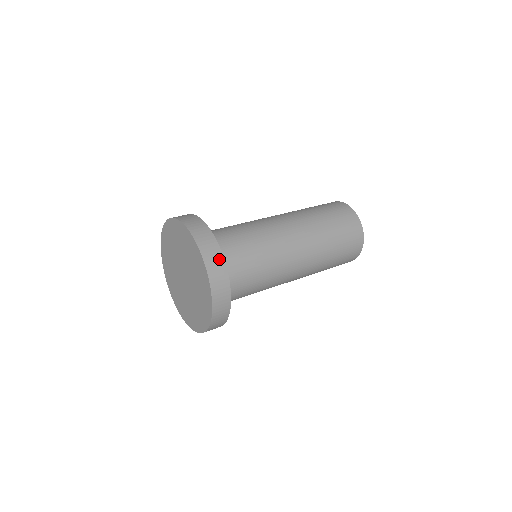
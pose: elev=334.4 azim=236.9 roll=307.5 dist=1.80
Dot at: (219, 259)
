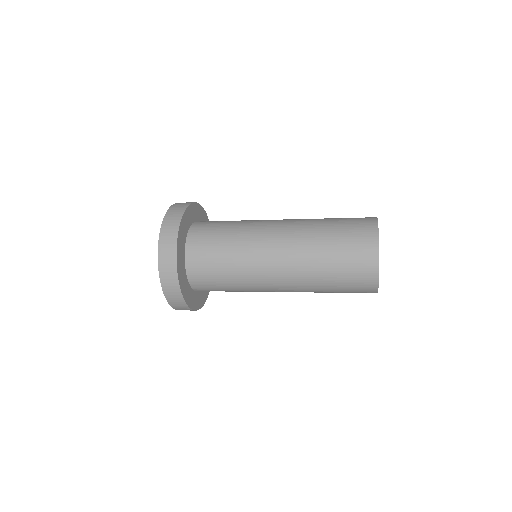
Dot at: occluded
